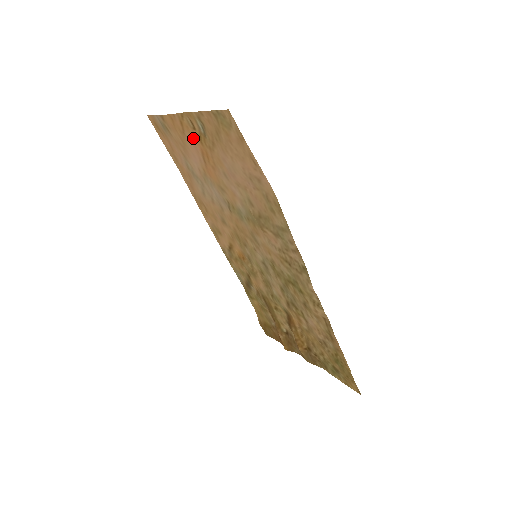
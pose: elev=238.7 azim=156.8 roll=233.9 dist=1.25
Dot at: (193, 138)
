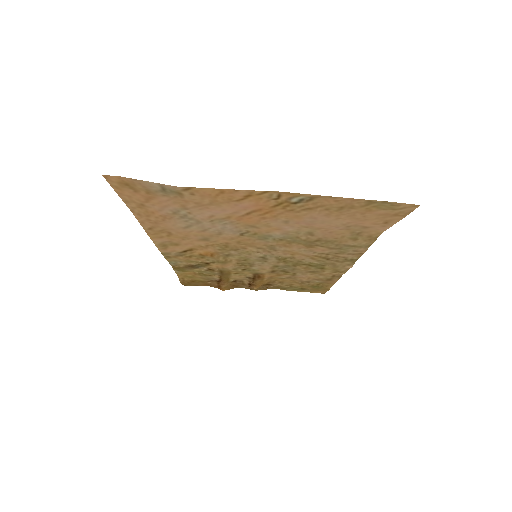
Dot at: (258, 204)
